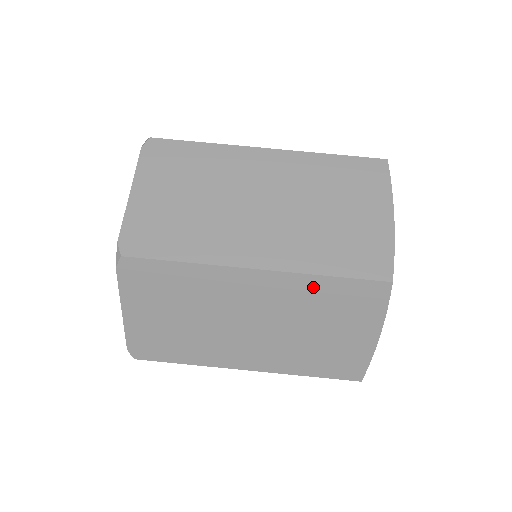
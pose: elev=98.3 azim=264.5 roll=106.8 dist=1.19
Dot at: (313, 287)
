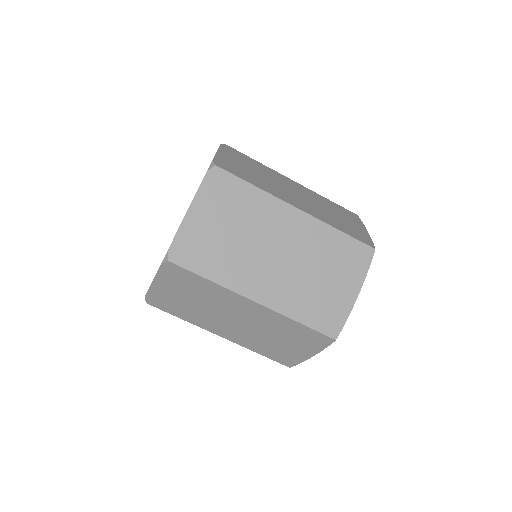
Dot at: occluded
